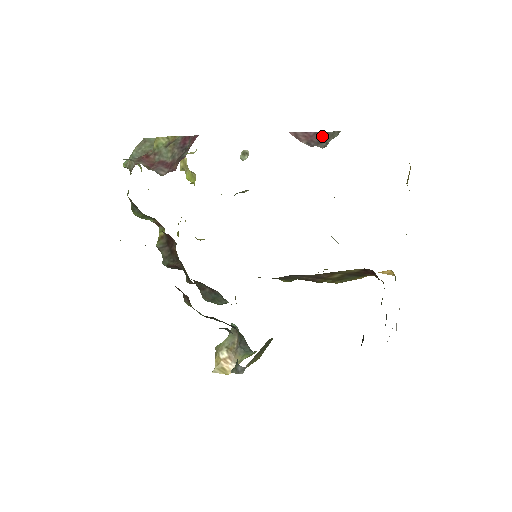
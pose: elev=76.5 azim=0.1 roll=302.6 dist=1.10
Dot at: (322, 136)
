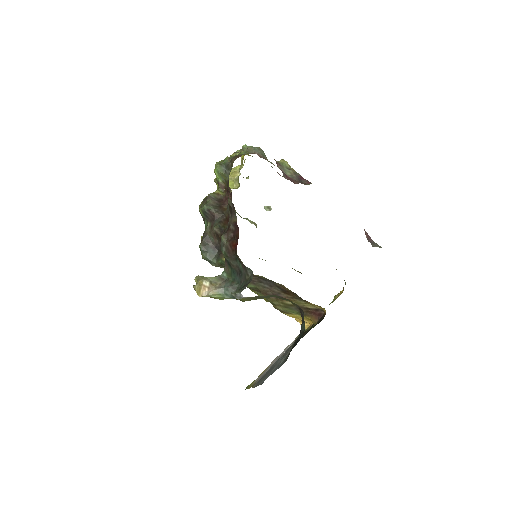
Dot at: (374, 242)
